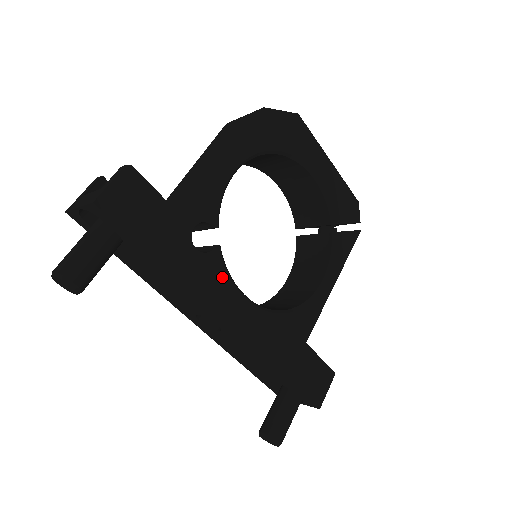
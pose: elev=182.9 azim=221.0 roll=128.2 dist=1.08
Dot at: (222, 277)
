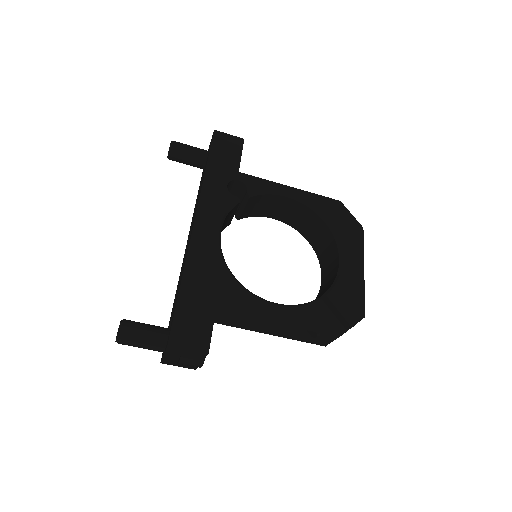
Dot at: (222, 208)
